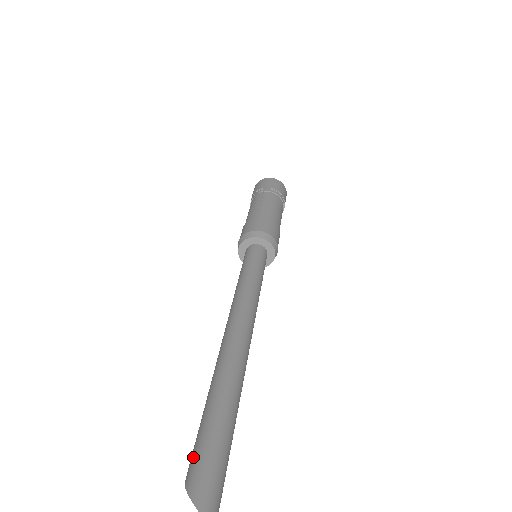
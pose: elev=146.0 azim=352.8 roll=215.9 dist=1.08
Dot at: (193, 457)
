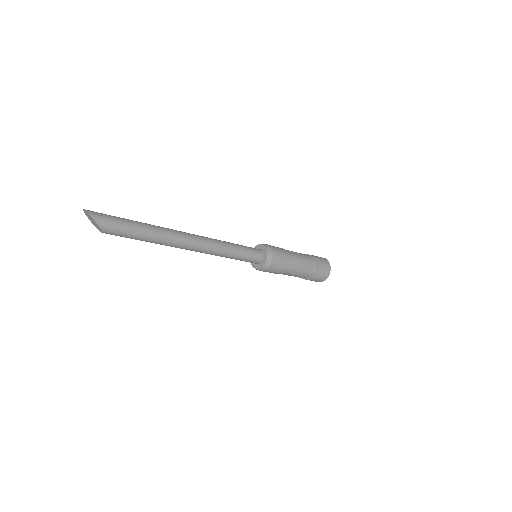
Dot at: occluded
